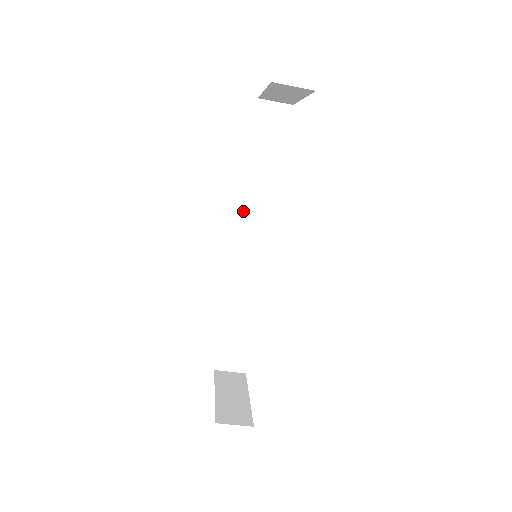
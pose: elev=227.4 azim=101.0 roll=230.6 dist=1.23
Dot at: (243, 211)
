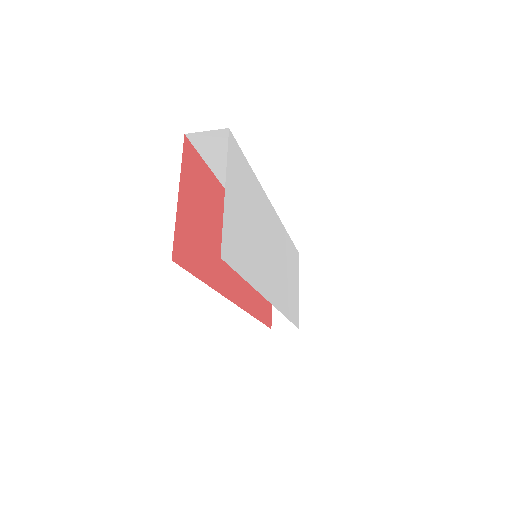
Dot at: occluded
